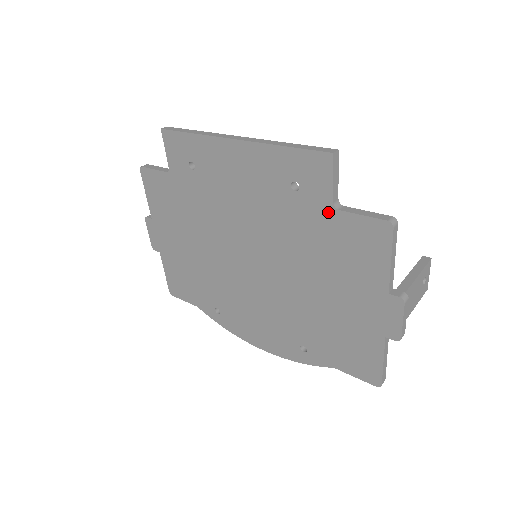
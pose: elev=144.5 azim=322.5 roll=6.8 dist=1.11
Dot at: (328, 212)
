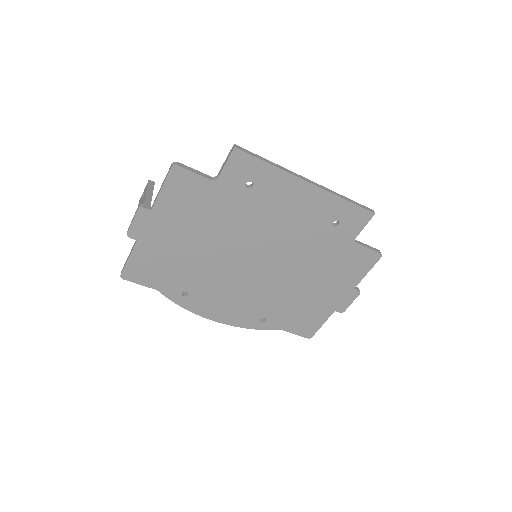
Dot at: (348, 243)
